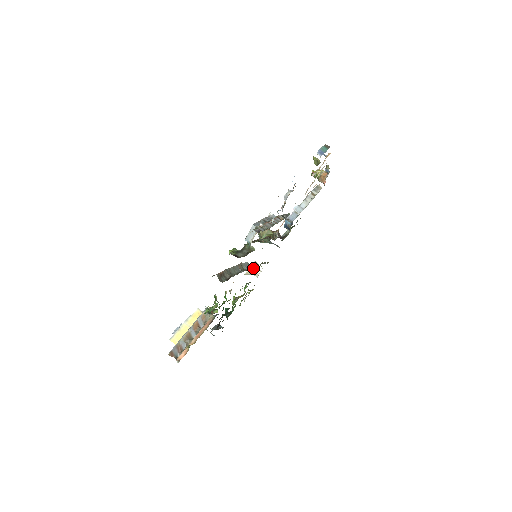
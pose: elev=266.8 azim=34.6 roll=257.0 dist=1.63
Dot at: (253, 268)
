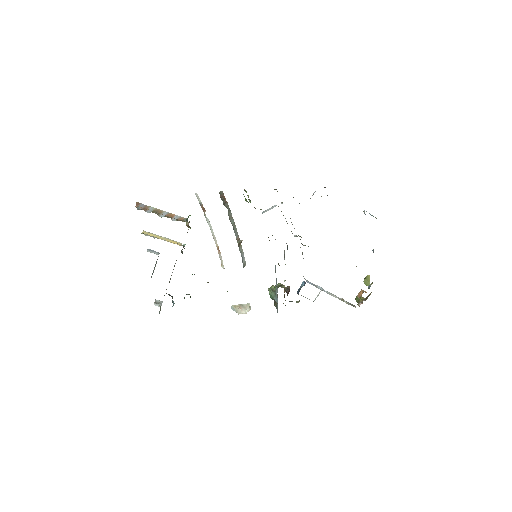
Dot at: (243, 306)
